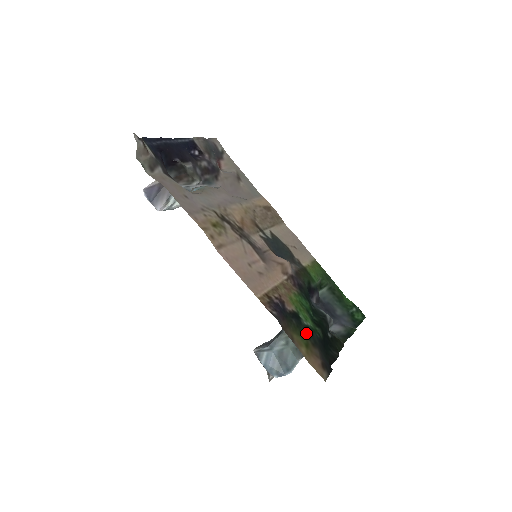
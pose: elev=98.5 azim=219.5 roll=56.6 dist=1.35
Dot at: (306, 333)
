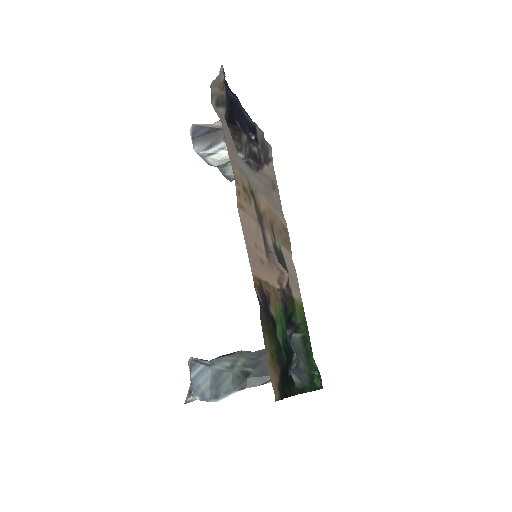
Dot at: (276, 345)
